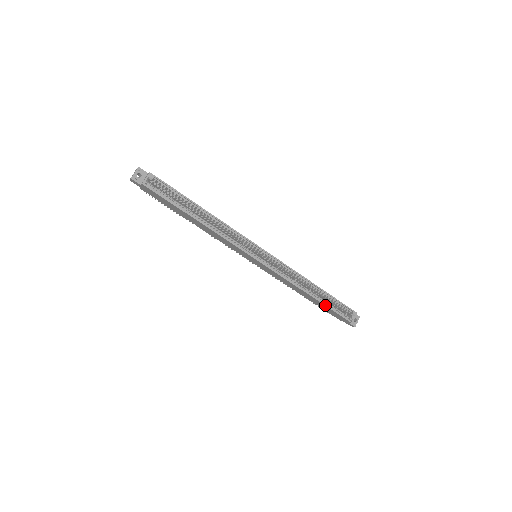
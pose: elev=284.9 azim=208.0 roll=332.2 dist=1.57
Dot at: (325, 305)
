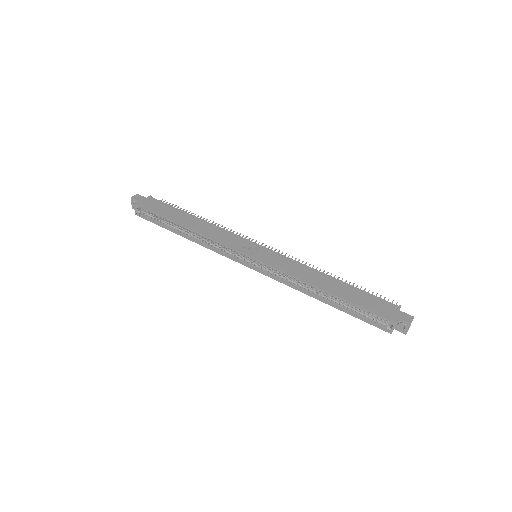
Dot at: (344, 311)
